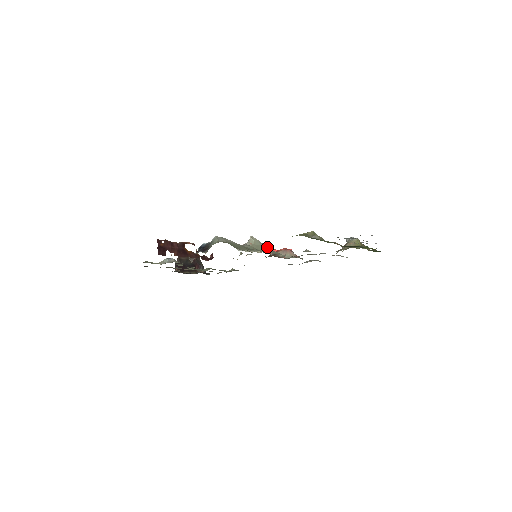
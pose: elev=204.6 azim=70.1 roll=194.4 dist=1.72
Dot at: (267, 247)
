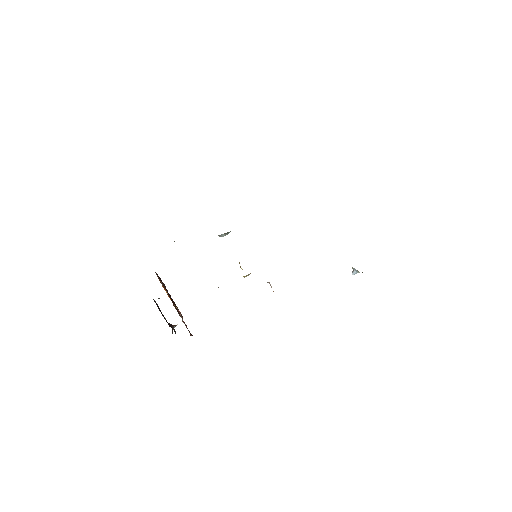
Dot at: occluded
